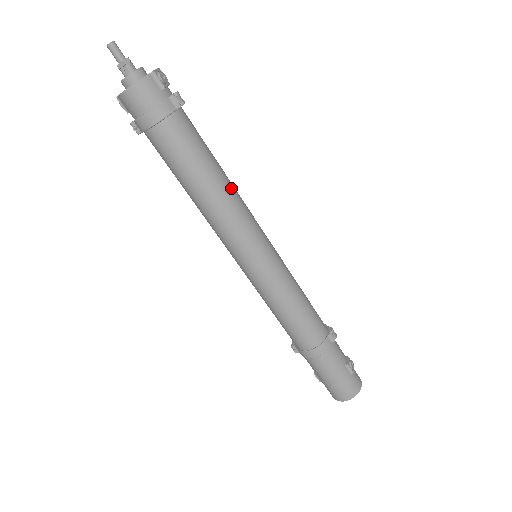
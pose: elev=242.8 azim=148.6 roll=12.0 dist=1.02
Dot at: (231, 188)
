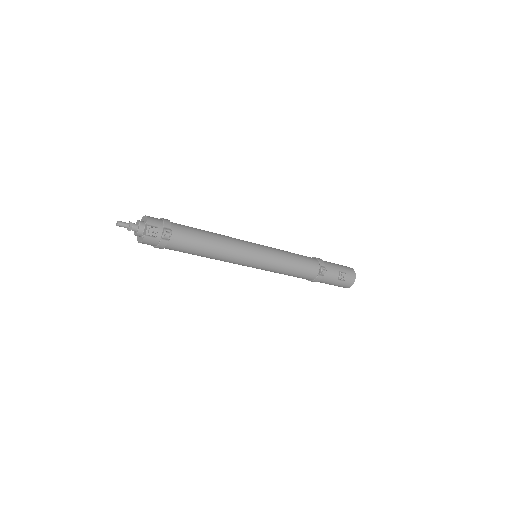
Dot at: (221, 249)
